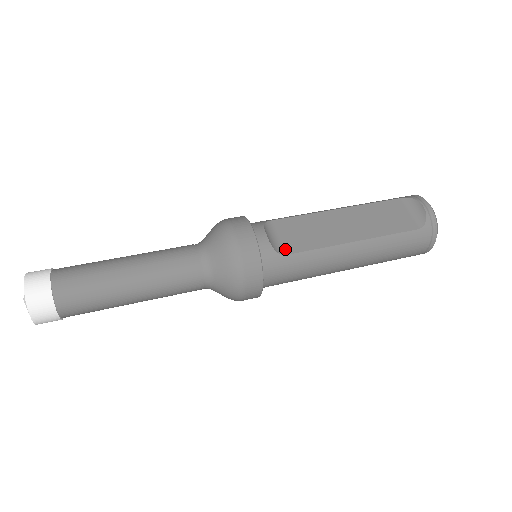
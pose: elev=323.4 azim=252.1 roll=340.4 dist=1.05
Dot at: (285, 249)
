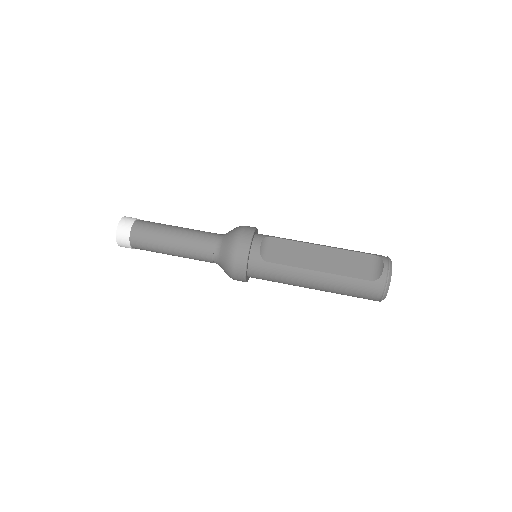
Dot at: (269, 258)
